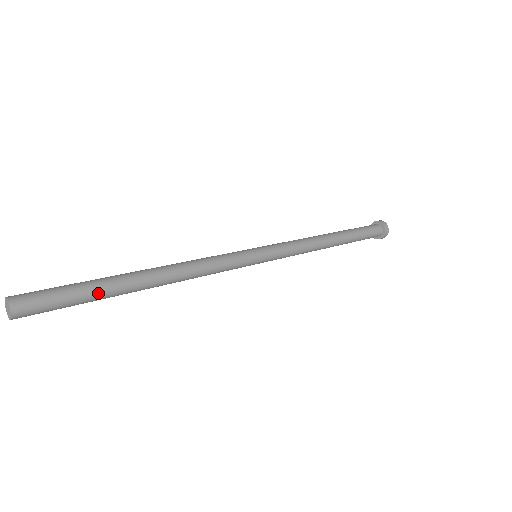
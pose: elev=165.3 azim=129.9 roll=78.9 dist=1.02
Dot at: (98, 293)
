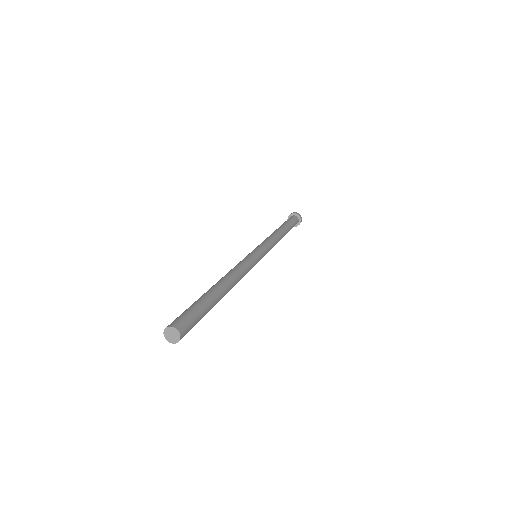
Dot at: (209, 309)
